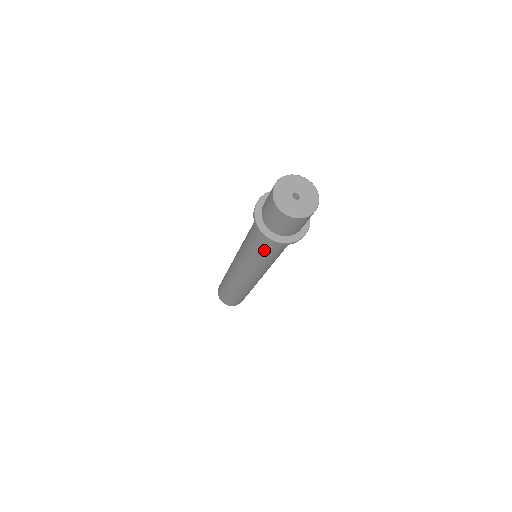
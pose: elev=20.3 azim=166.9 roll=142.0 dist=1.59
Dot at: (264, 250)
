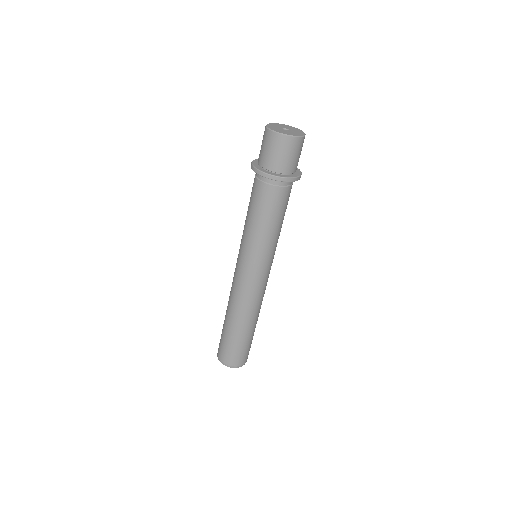
Dot at: (272, 211)
